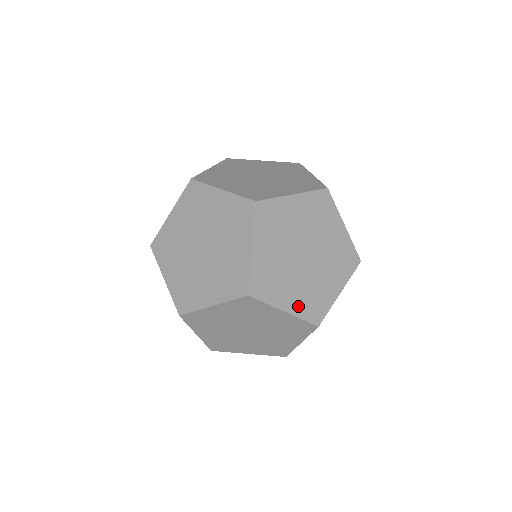
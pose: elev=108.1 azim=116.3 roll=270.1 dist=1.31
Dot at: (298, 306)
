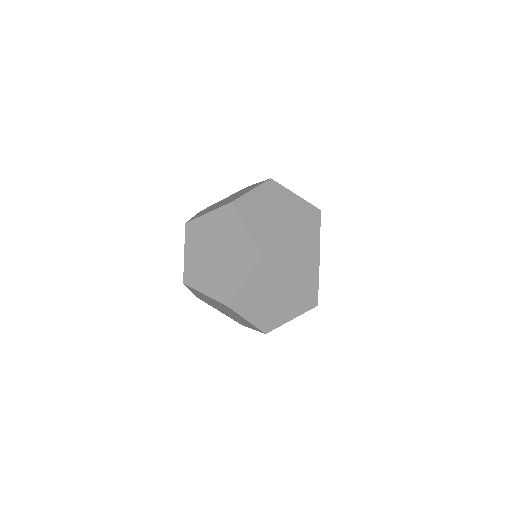
Dot at: (258, 320)
